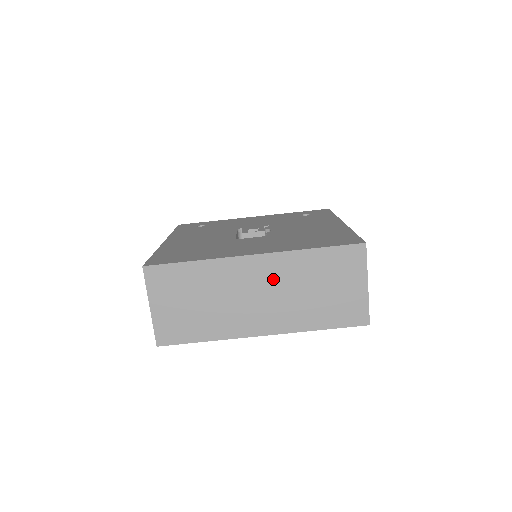
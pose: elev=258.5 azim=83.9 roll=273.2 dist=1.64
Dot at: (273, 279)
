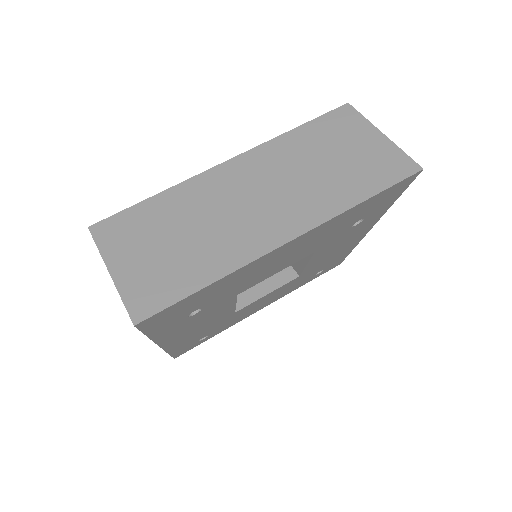
Dot at: (265, 173)
